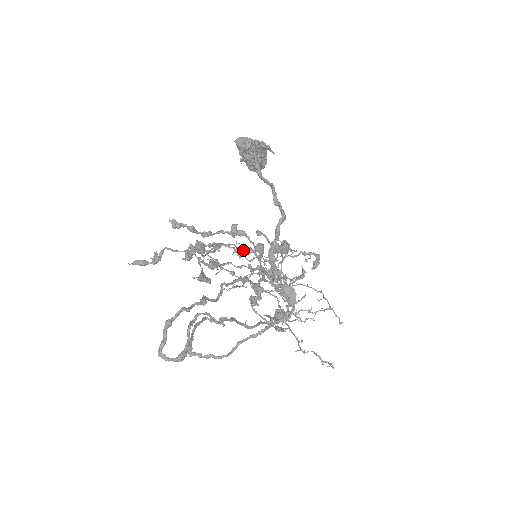
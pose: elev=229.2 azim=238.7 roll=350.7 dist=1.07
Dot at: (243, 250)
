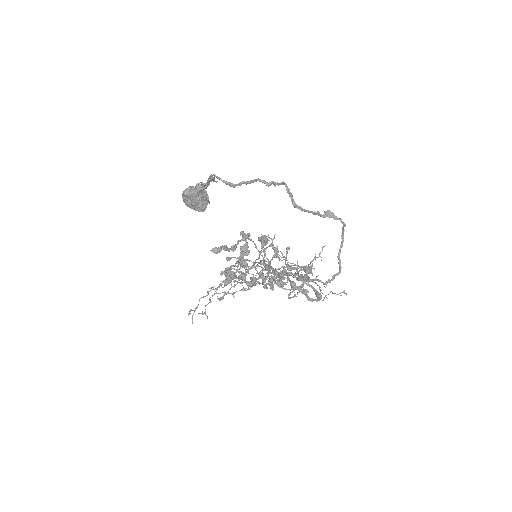
Dot at: occluded
